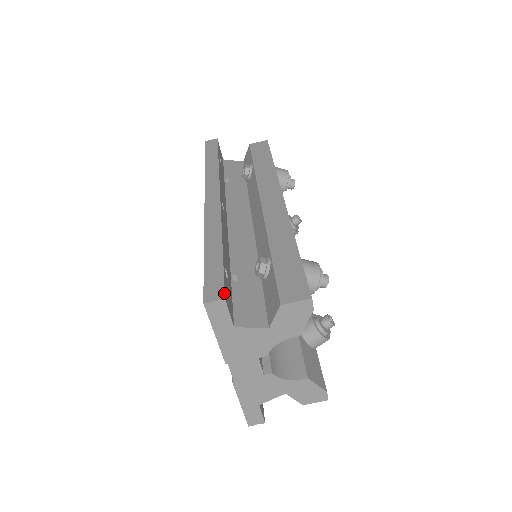
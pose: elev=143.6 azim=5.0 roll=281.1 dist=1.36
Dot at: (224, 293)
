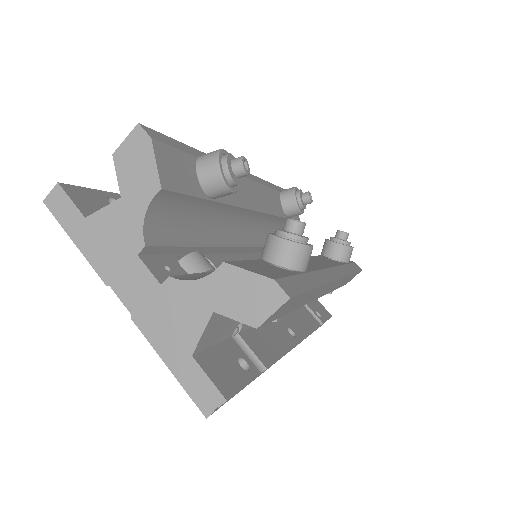
Dot at: (65, 184)
